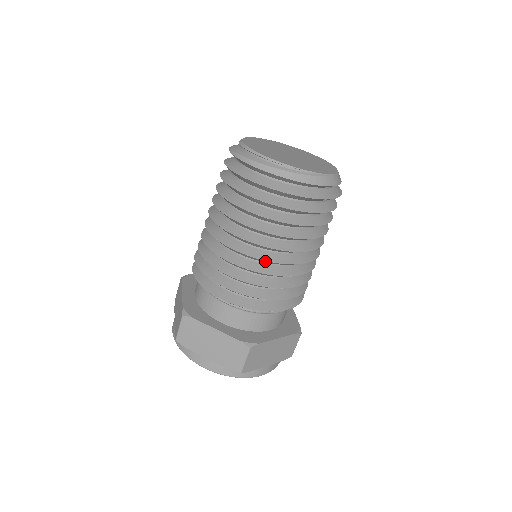
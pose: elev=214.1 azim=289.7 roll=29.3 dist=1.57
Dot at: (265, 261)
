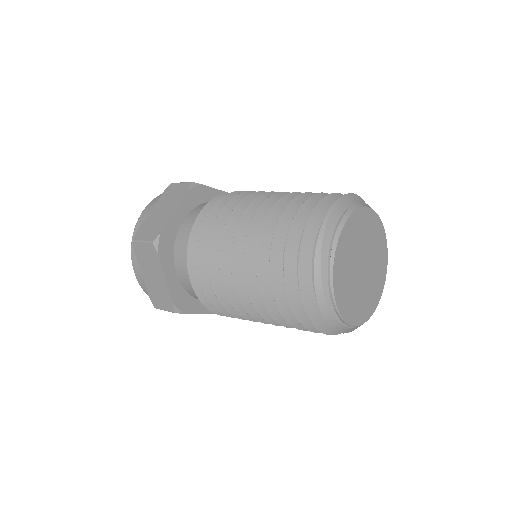
Dot at: (244, 305)
